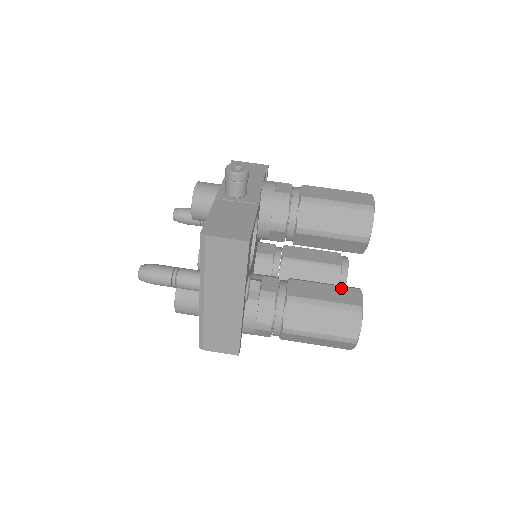
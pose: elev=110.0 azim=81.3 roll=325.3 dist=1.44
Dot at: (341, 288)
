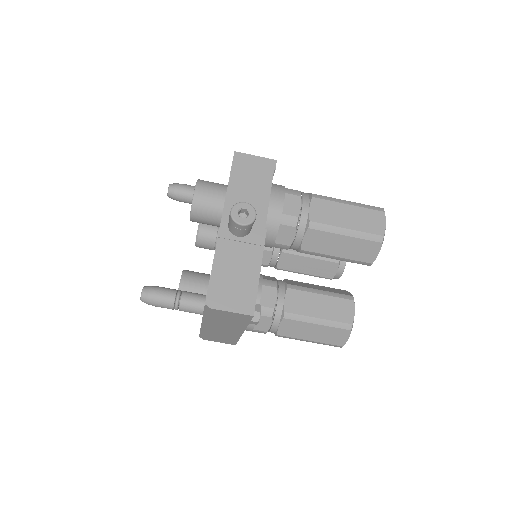
Dot at: (336, 300)
